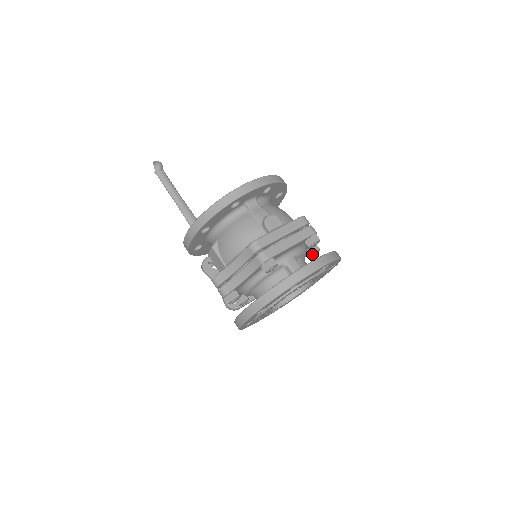
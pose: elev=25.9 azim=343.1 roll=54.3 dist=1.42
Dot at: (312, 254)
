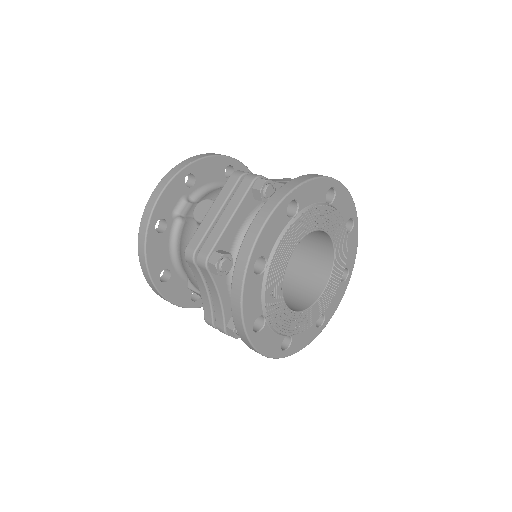
Dot at: occluded
